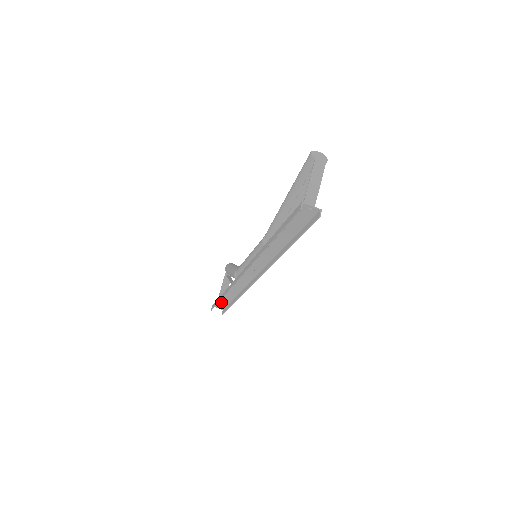
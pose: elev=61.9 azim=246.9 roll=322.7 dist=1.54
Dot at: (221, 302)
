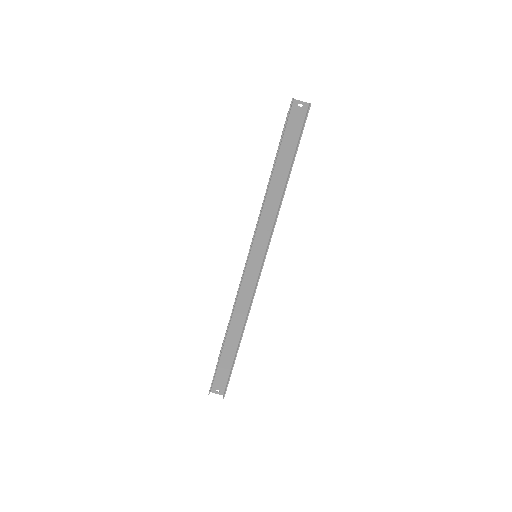
Dot at: (221, 371)
